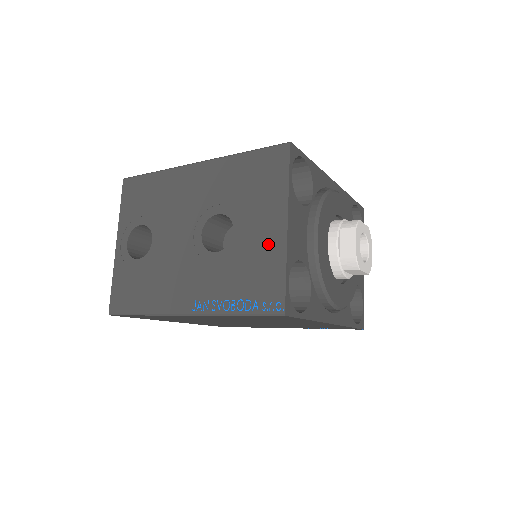
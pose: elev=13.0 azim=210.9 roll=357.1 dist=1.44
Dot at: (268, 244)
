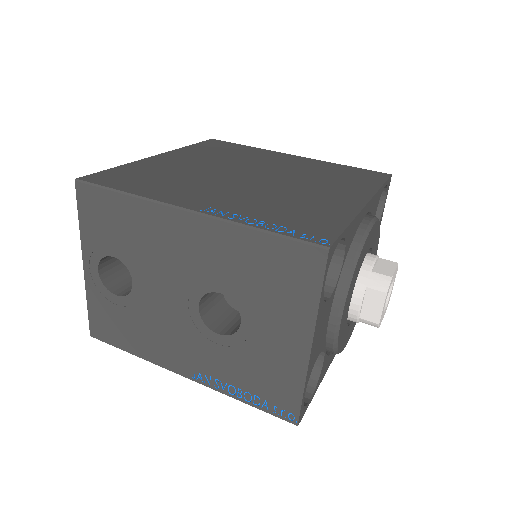
Dot at: (285, 356)
